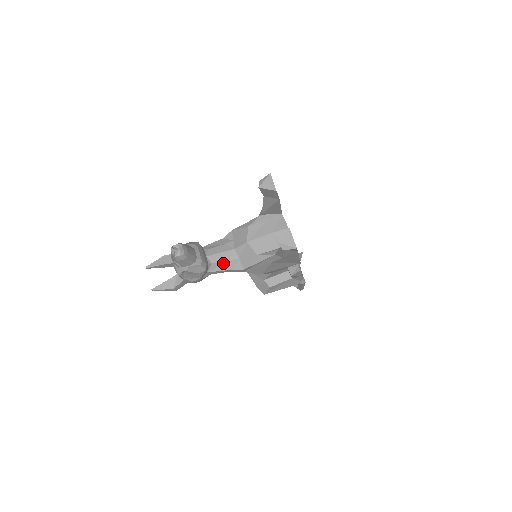
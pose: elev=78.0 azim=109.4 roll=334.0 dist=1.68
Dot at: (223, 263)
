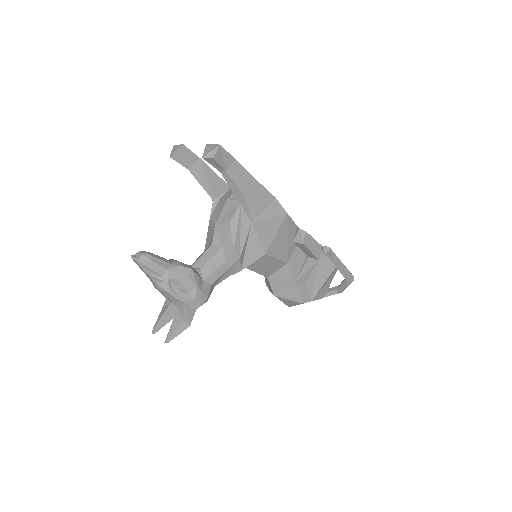
Dot at: (211, 262)
